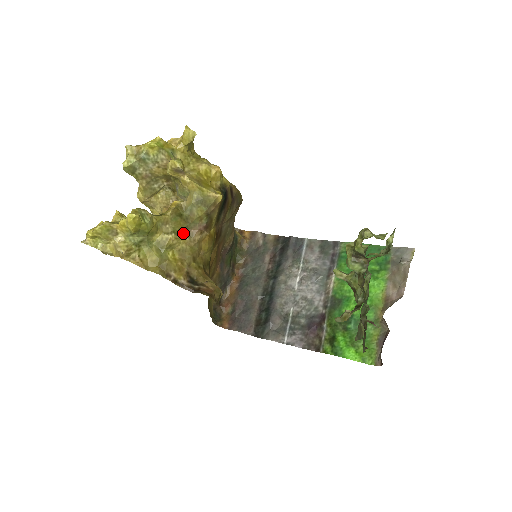
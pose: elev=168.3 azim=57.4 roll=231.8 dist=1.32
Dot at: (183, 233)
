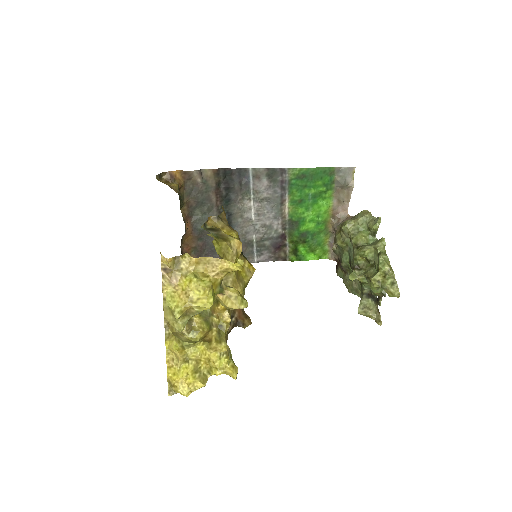
Dot at: occluded
